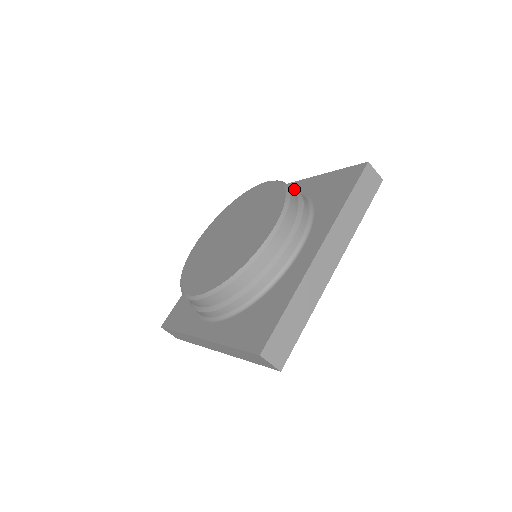
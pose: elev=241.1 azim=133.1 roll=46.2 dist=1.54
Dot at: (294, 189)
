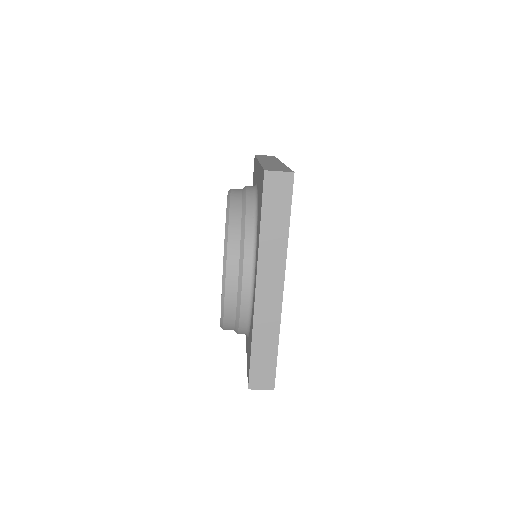
Dot at: occluded
